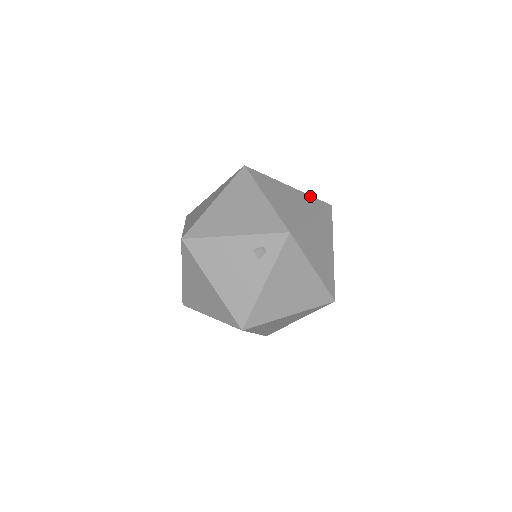
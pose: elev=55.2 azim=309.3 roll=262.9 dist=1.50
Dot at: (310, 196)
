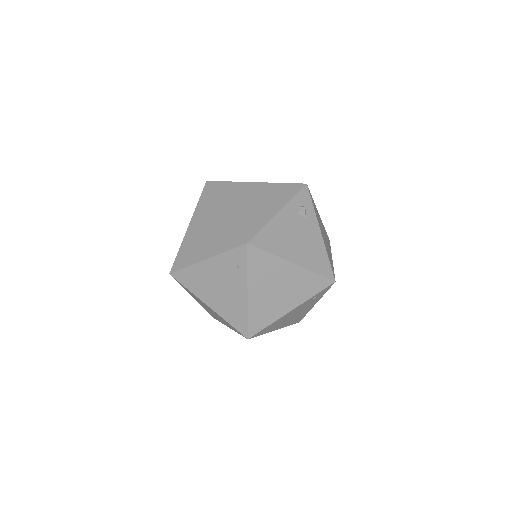
Dot at: occluded
